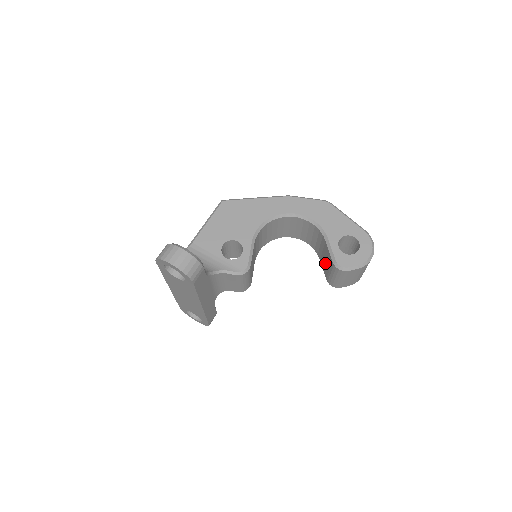
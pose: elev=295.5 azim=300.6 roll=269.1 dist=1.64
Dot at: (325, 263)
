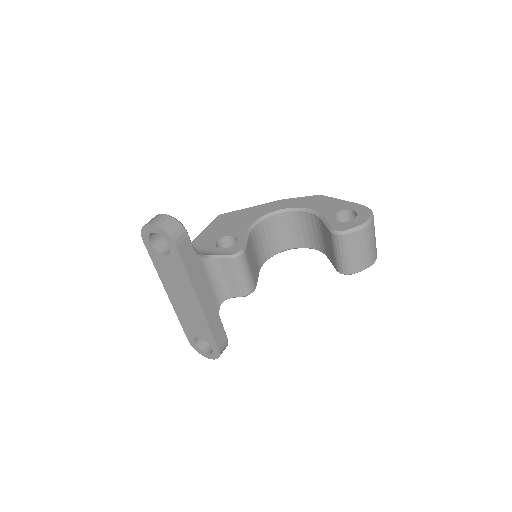
Dot at: (329, 249)
